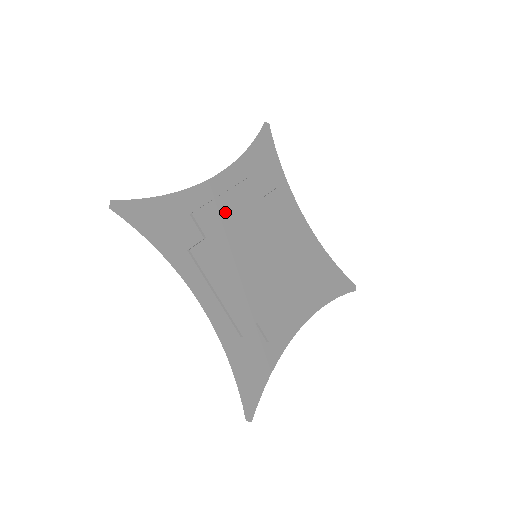
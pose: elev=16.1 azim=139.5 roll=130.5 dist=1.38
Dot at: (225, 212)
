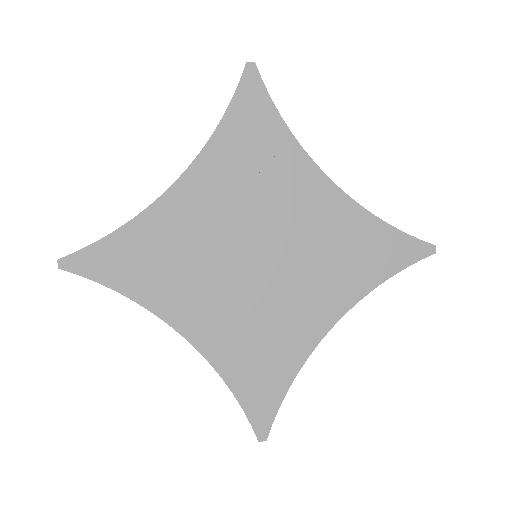
Dot at: (197, 222)
